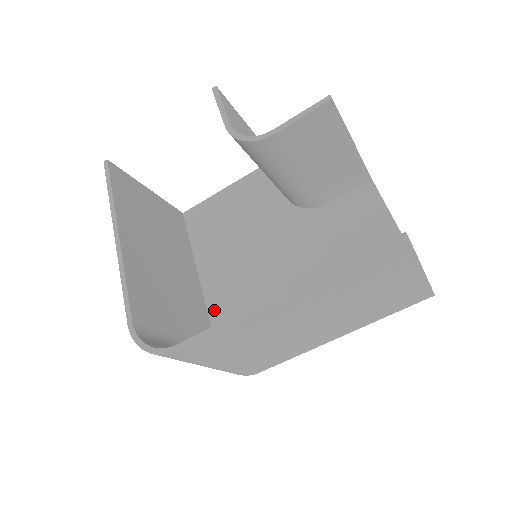
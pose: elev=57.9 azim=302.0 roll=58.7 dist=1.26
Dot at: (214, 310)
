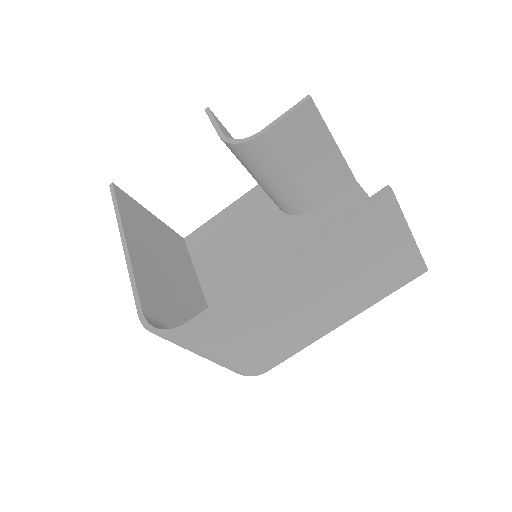
Dot at: occluded
